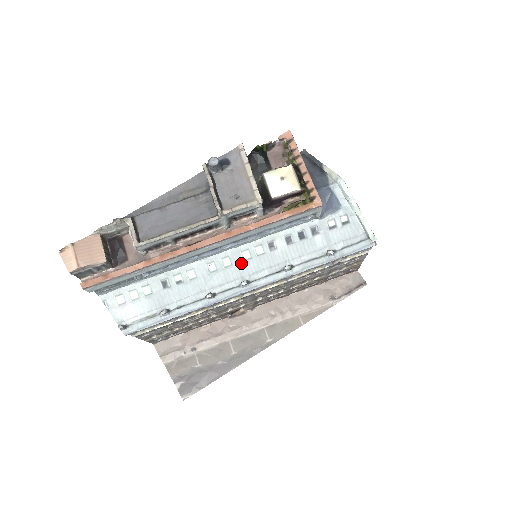
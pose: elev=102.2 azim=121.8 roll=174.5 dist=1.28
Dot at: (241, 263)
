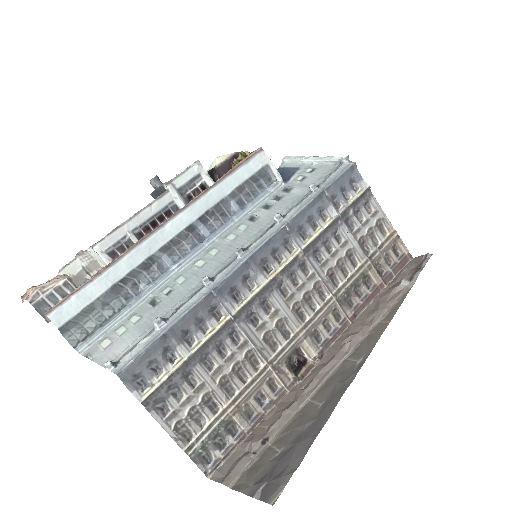
Dot at: (229, 245)
